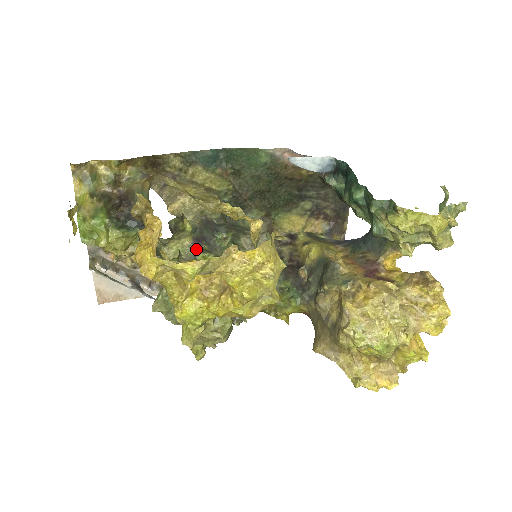
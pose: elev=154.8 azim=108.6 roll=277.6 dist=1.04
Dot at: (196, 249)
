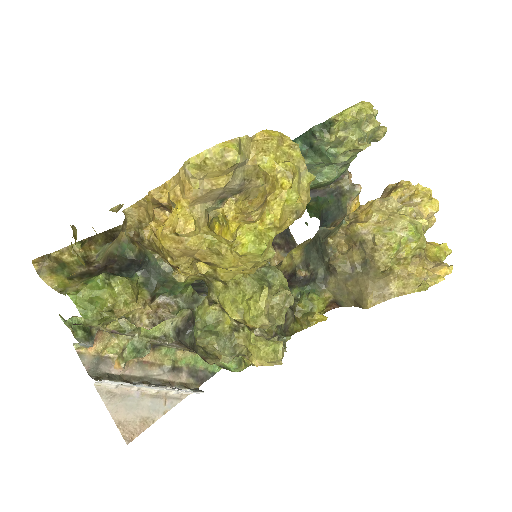
Dot at: occluded
